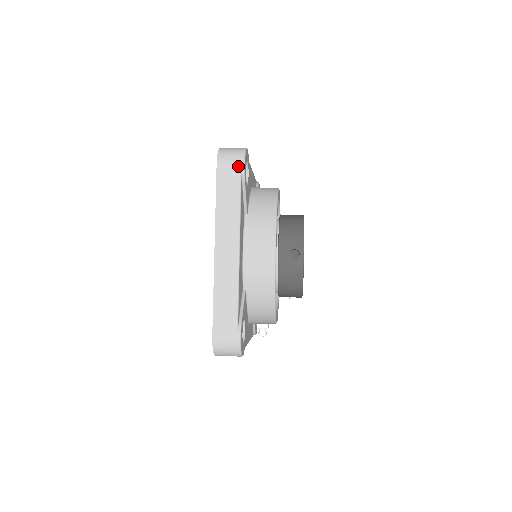
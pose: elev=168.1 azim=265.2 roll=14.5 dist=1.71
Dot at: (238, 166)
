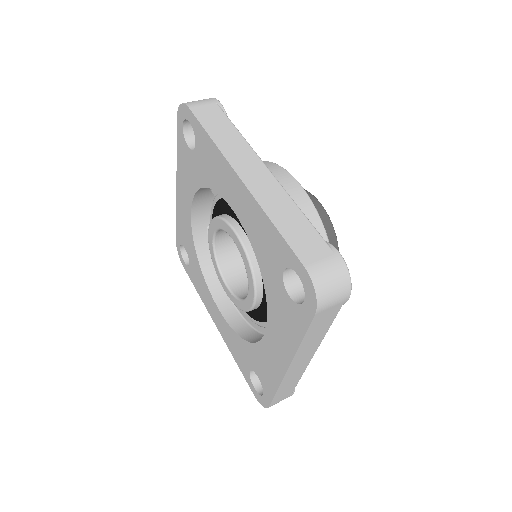
Dot at: (341, 303)
